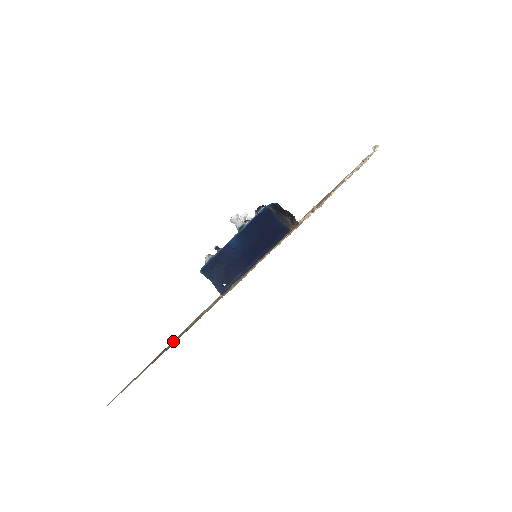
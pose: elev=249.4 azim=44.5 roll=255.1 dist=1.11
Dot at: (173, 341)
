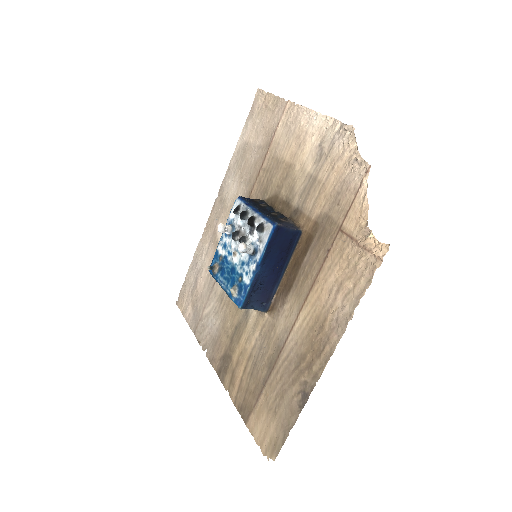
Dot at: (245, 370)
